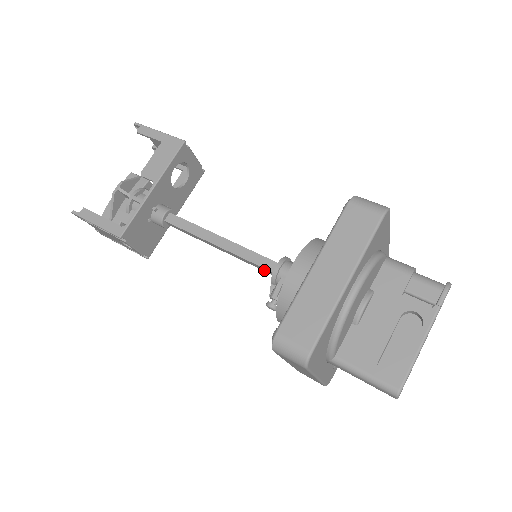
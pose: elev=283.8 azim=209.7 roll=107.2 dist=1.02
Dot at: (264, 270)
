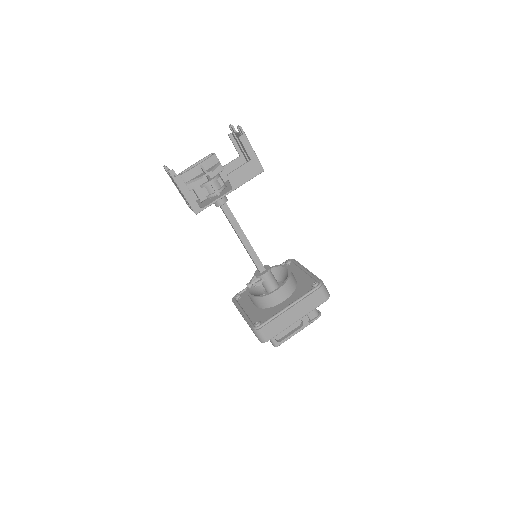
Dot at: (255, 265)
